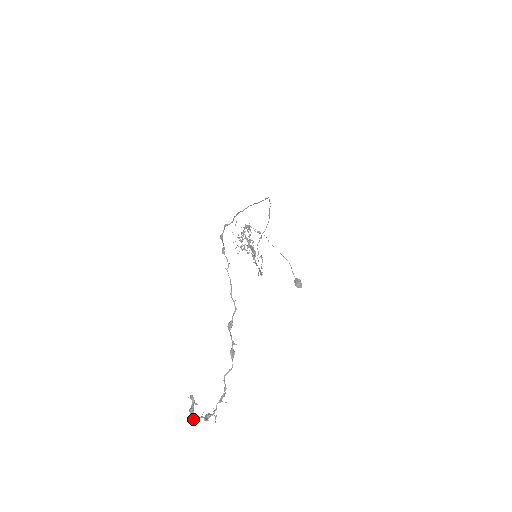
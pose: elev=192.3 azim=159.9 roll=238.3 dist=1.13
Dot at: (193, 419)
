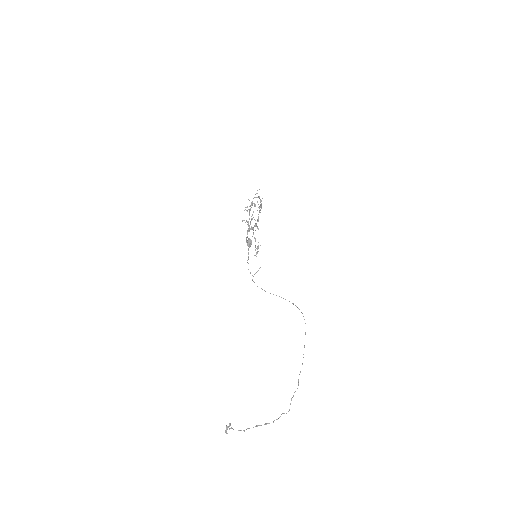
Dot at: (226, 433)
